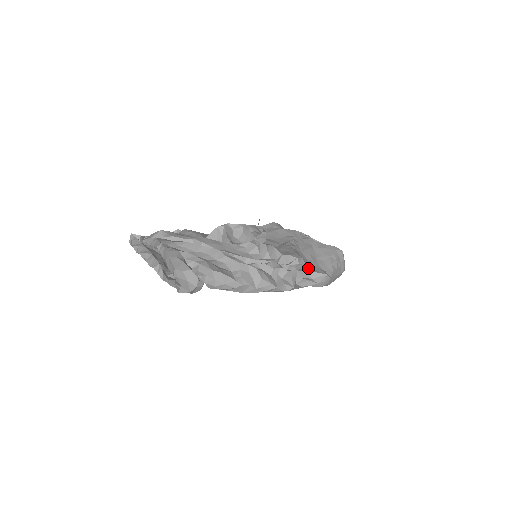
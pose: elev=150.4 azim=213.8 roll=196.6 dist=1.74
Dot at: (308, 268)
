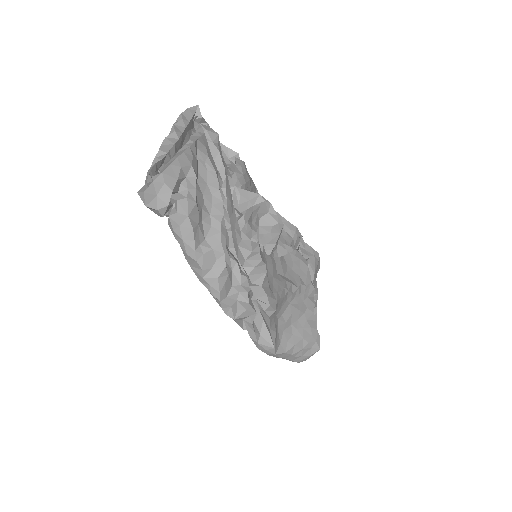
Dot at: (267, 323)
